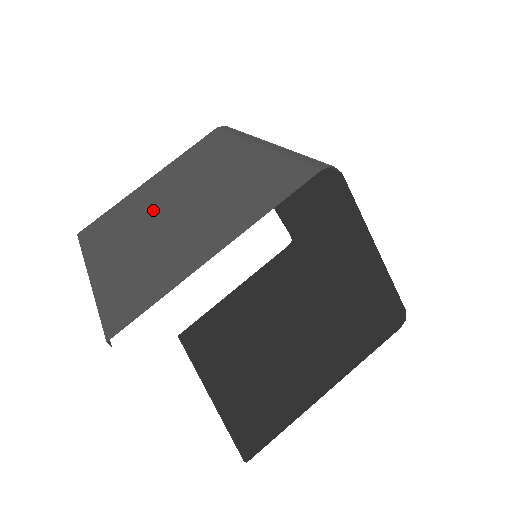
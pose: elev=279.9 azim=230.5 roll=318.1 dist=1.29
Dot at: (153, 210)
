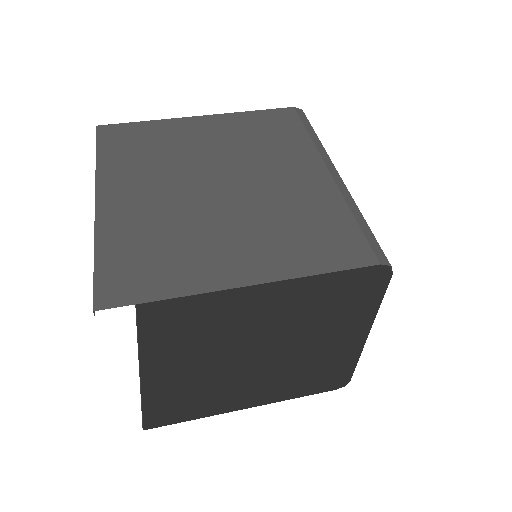
Dot at: (192, 166)
